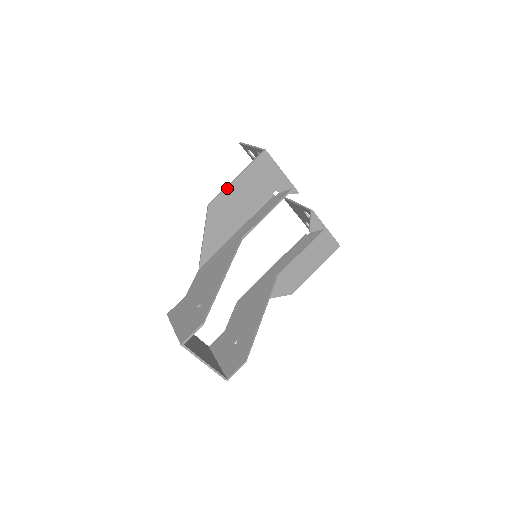
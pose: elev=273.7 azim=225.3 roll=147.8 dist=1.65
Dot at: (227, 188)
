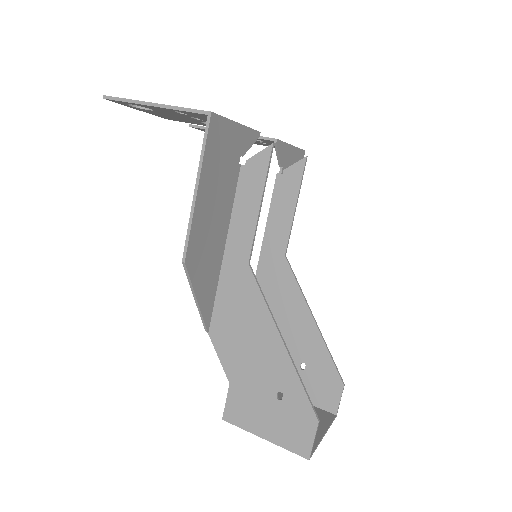
Dot at: (193, 217)
